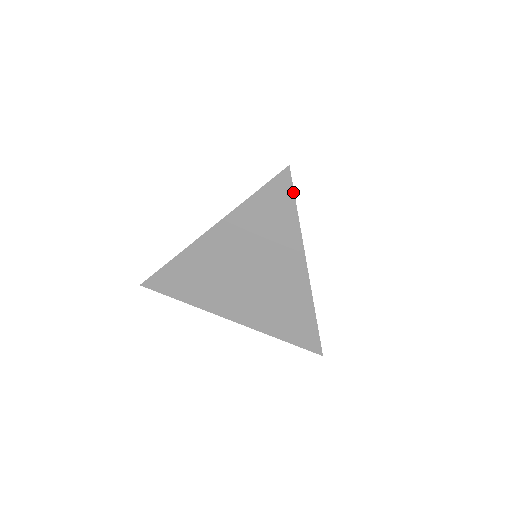
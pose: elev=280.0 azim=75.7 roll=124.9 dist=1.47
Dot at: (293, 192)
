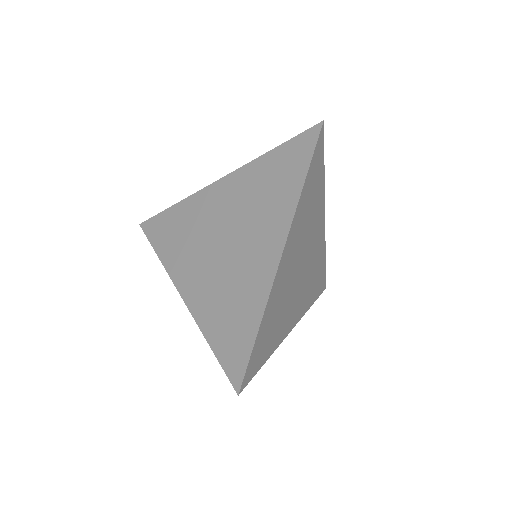
Dot at: (313, 151)
